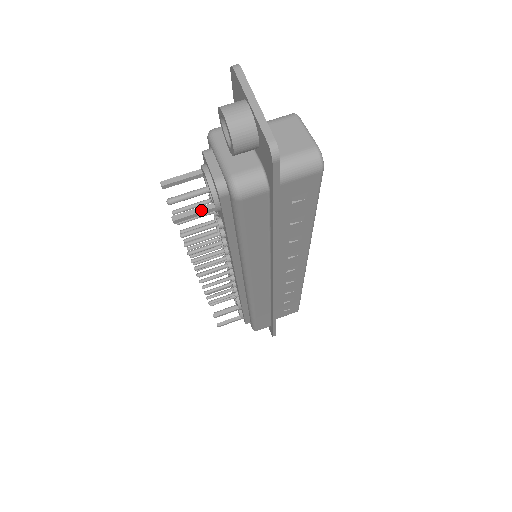
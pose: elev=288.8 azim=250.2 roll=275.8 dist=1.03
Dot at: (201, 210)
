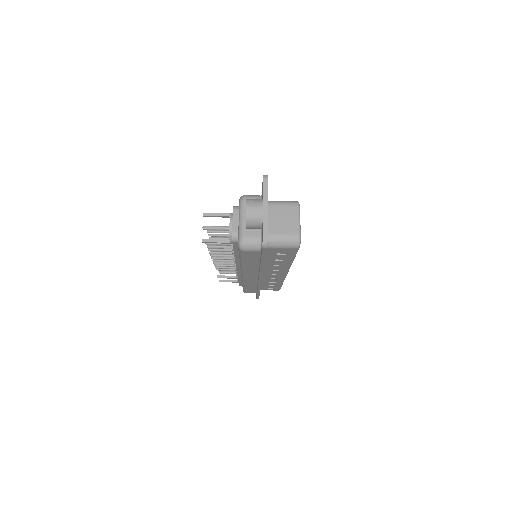
Dot at: (221, 241)
